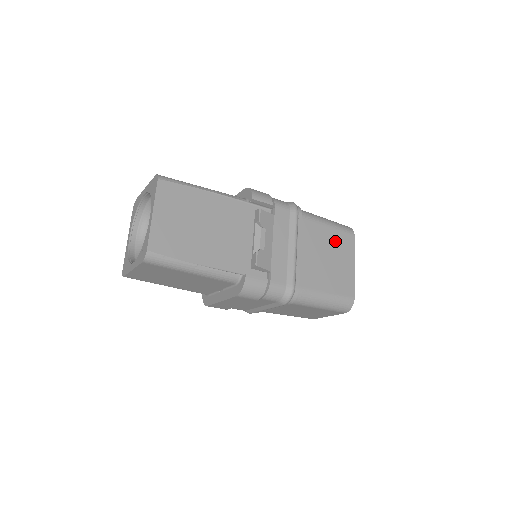
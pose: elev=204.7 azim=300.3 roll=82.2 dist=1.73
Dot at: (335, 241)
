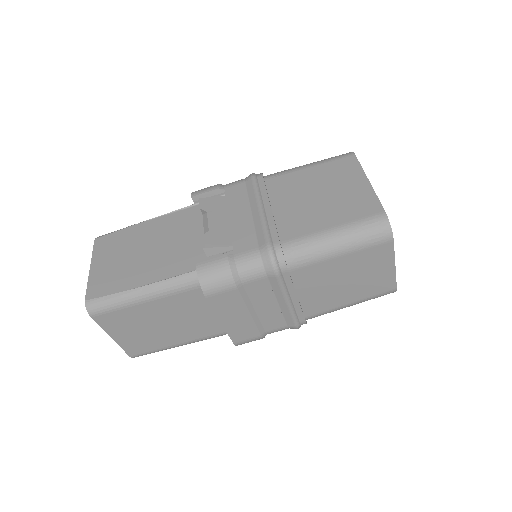
Dot at: (325, 174)
